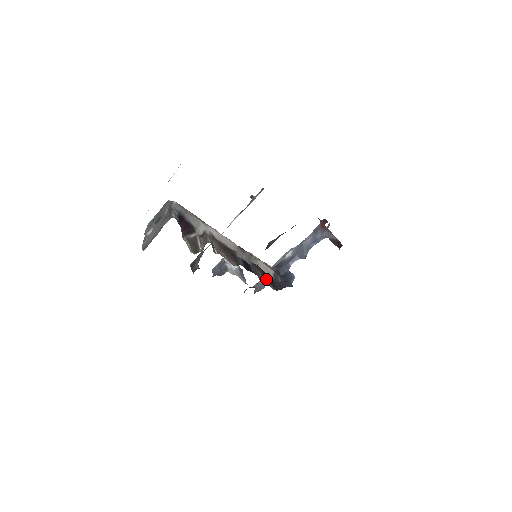
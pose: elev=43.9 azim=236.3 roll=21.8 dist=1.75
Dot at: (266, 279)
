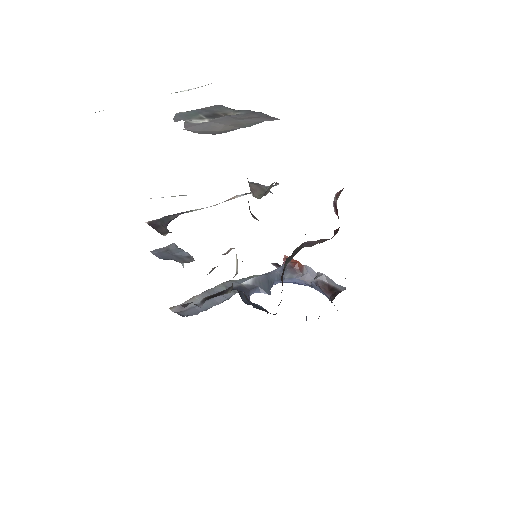
Dot at: occluded
